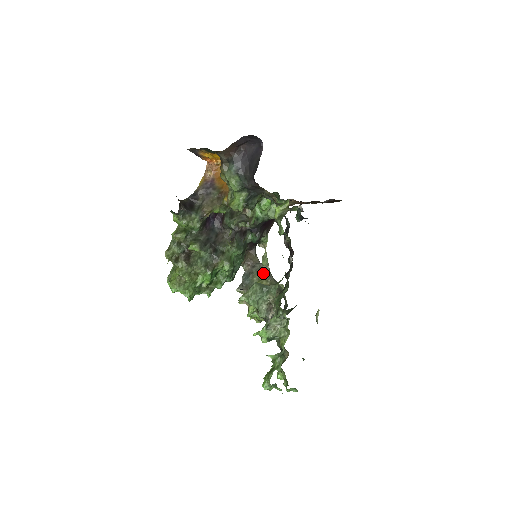
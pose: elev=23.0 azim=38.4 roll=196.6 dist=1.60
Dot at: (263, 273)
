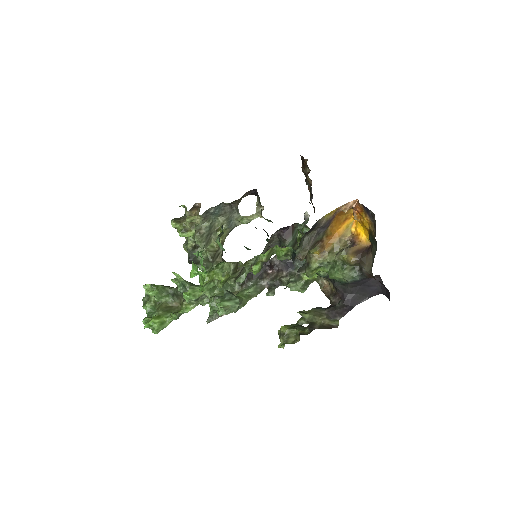
Dot at: (231, 226)
